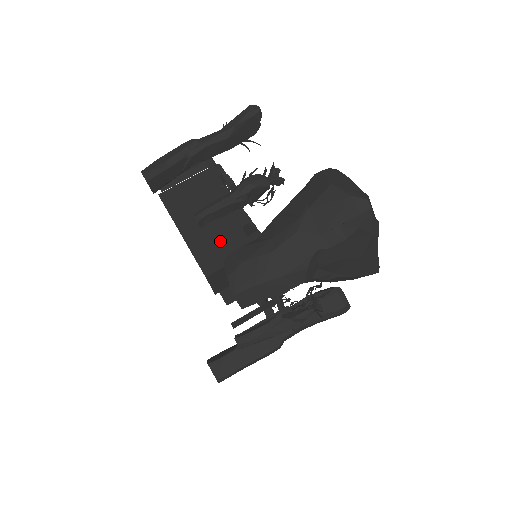
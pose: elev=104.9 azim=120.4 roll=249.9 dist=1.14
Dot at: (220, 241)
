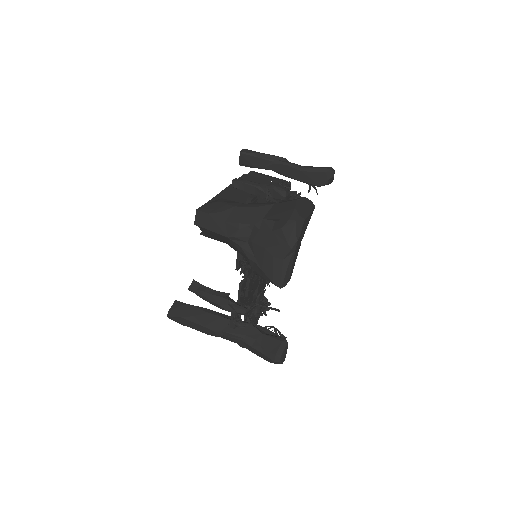
Dot at: occluded
